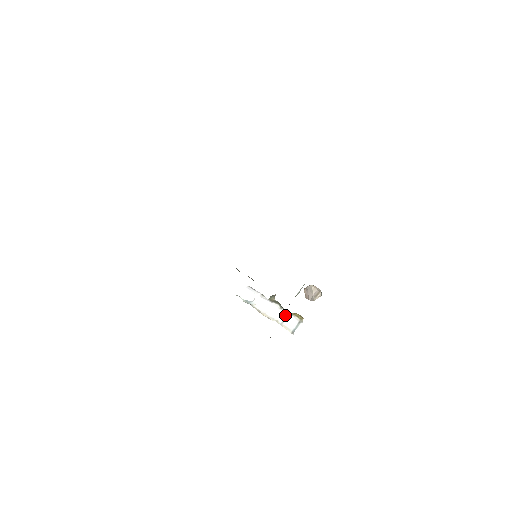
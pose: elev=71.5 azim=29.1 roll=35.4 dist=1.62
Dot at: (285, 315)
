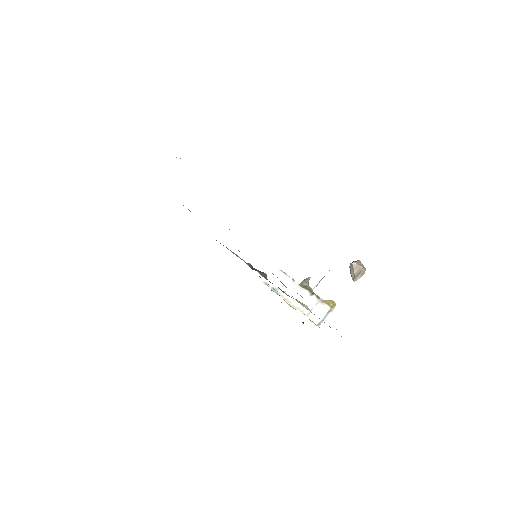
Dot at: (314, 303)
